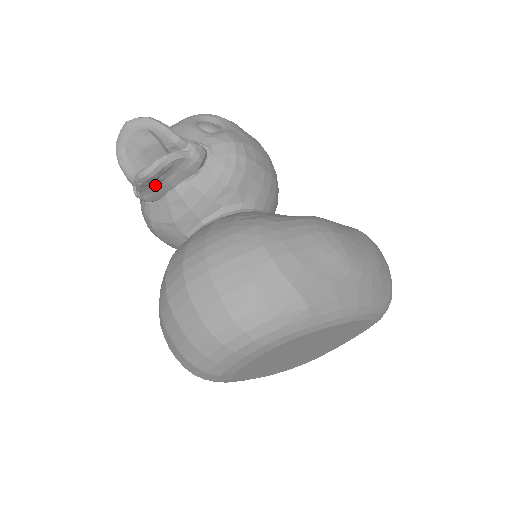
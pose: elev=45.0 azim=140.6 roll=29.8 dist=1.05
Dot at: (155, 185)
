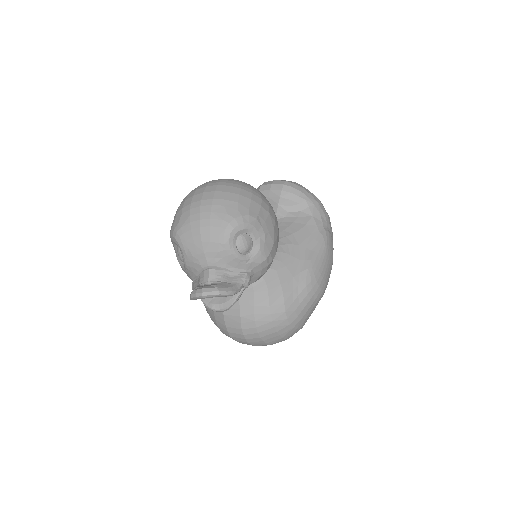
Dot at: occluded
